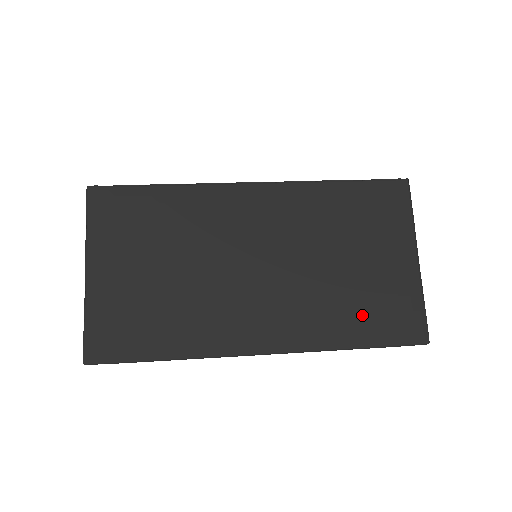
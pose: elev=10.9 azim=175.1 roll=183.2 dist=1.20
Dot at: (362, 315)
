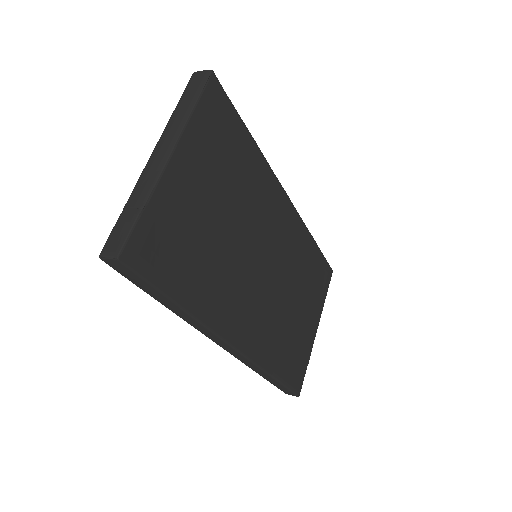
Dot at: (287, 353)
